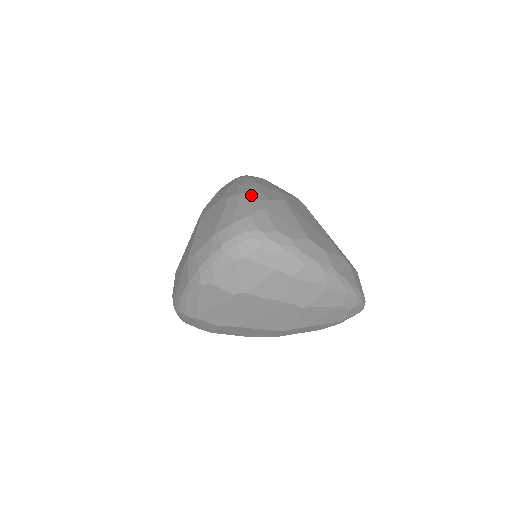
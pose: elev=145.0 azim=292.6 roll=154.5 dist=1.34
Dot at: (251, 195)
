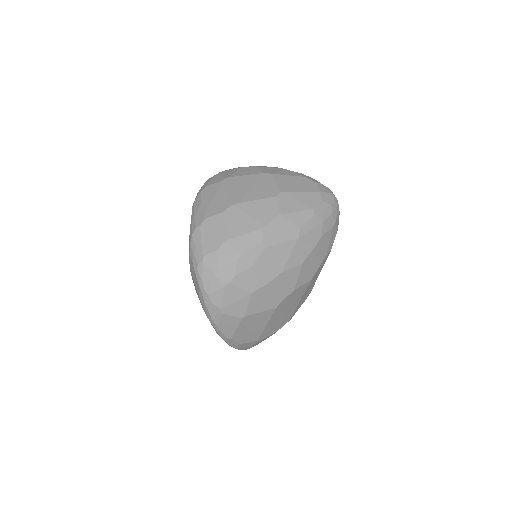
Dot at: occluded
